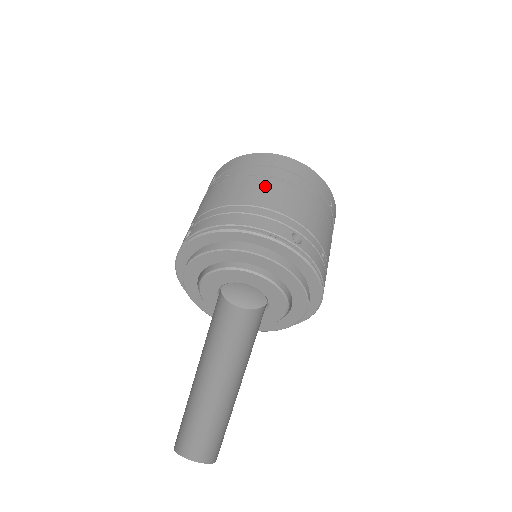
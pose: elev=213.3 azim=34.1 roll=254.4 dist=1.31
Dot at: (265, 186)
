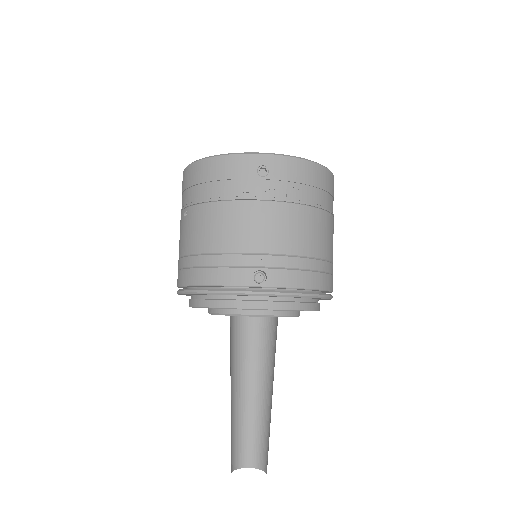
Dot at: (329, 228)
